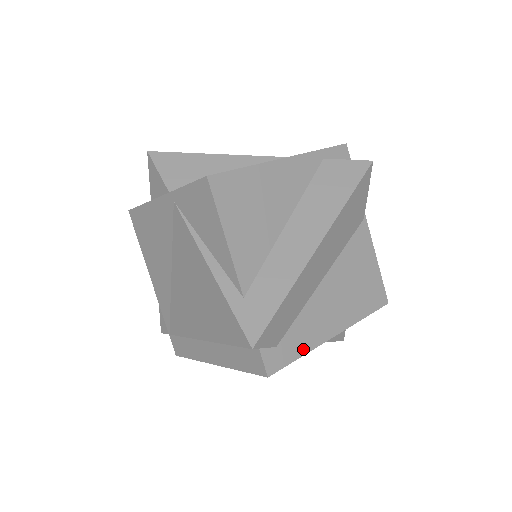
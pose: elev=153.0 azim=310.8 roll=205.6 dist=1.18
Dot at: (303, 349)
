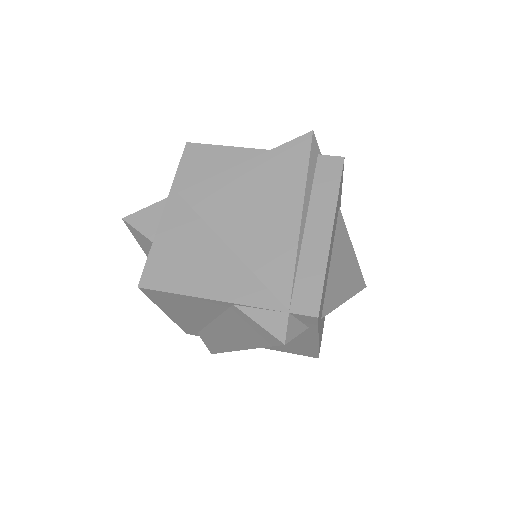
Dot at: occluded
